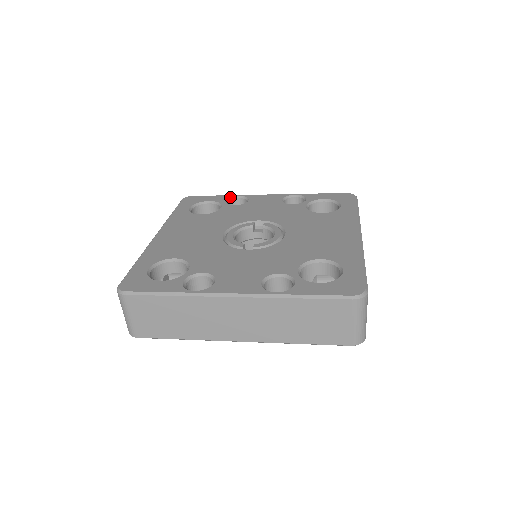
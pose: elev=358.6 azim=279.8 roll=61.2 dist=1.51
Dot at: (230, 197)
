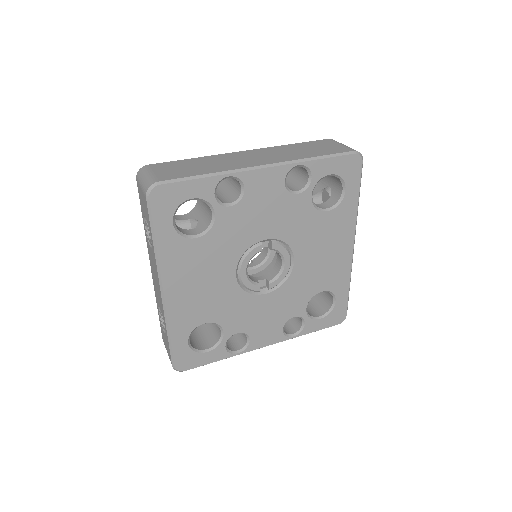
Dot at: (218, 183)
